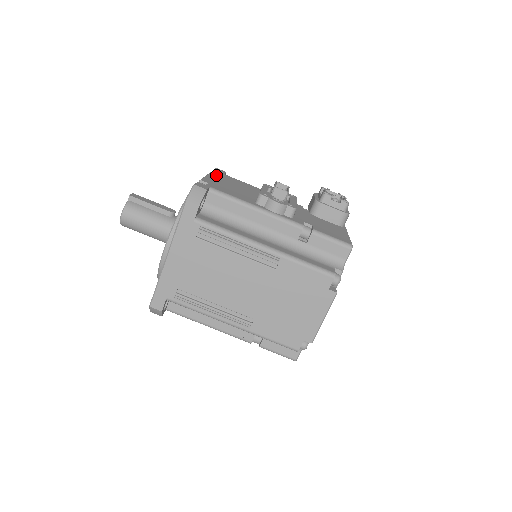
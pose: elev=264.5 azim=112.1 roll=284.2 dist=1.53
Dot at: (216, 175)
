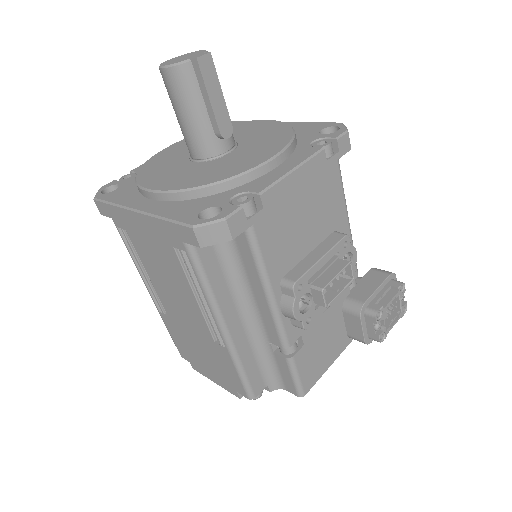
Dot at: (315, 168)
